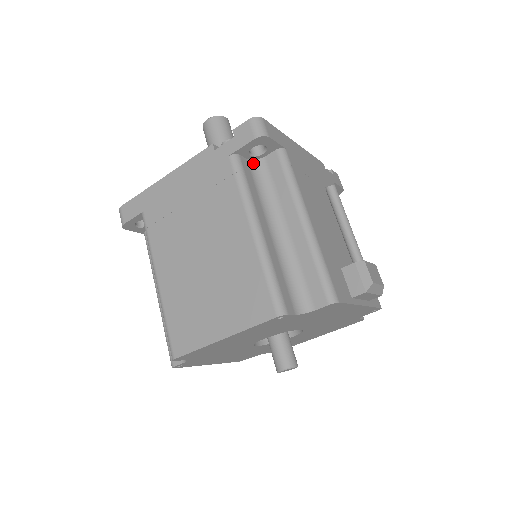
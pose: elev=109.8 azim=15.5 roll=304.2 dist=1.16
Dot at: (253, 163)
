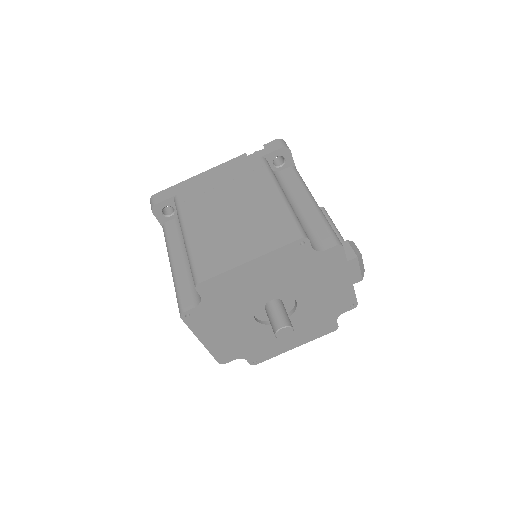
Dot at: (273, 171)
